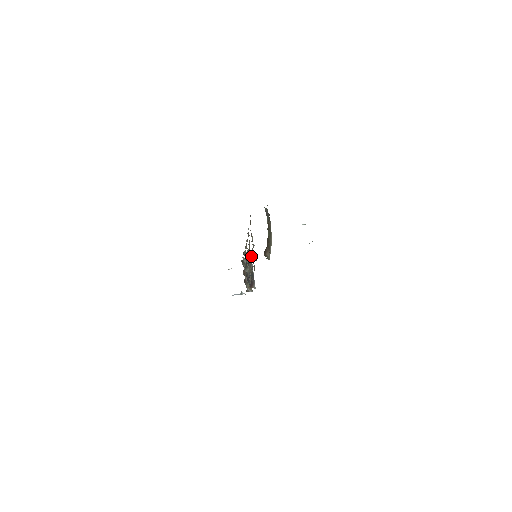
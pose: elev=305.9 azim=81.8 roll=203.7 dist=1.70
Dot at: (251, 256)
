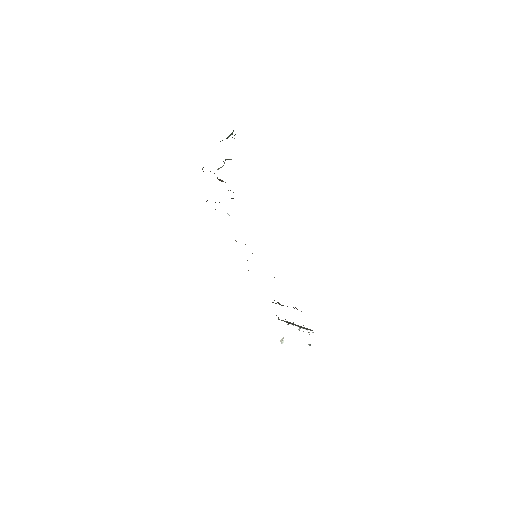
Dot at: occluded
